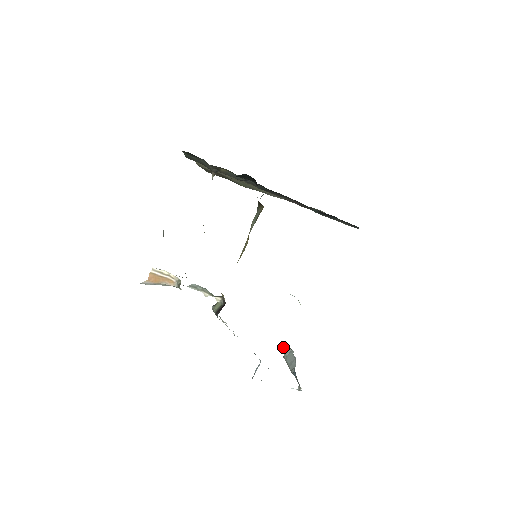
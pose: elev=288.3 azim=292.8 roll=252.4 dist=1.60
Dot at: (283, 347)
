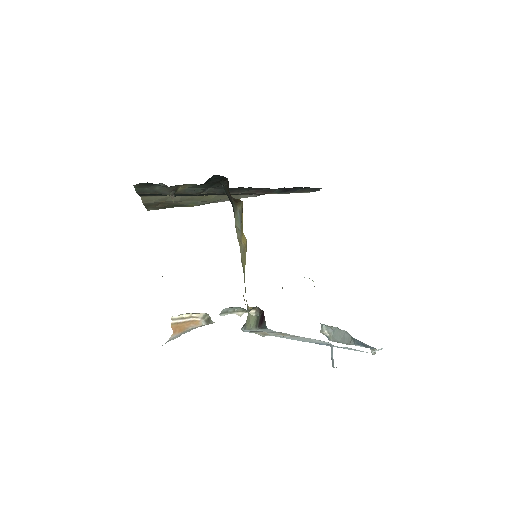
Dot at: (324, 330)
